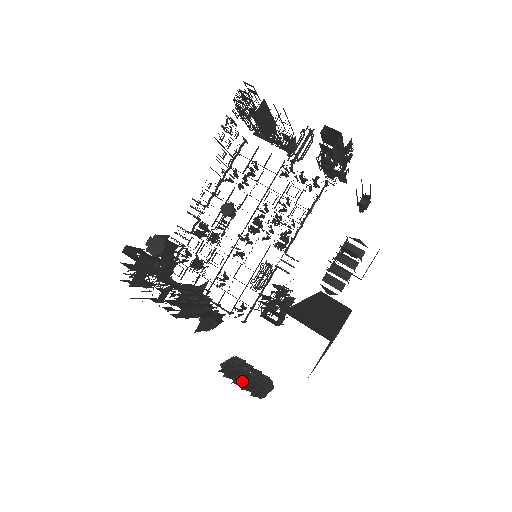
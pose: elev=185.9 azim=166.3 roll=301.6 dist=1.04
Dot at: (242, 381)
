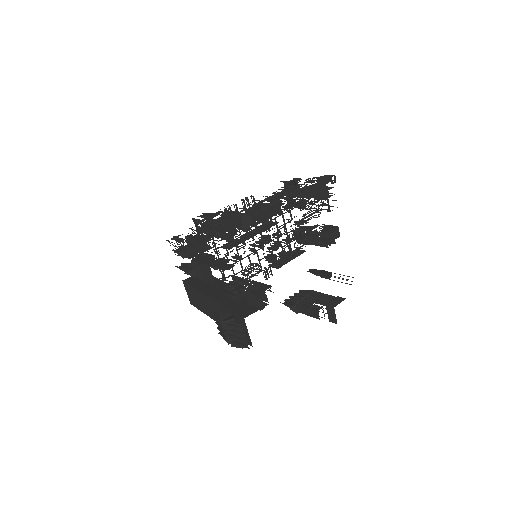
Dot at: (243, 335)
